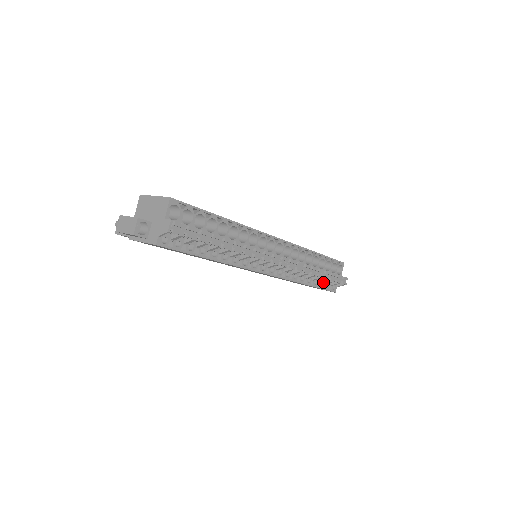
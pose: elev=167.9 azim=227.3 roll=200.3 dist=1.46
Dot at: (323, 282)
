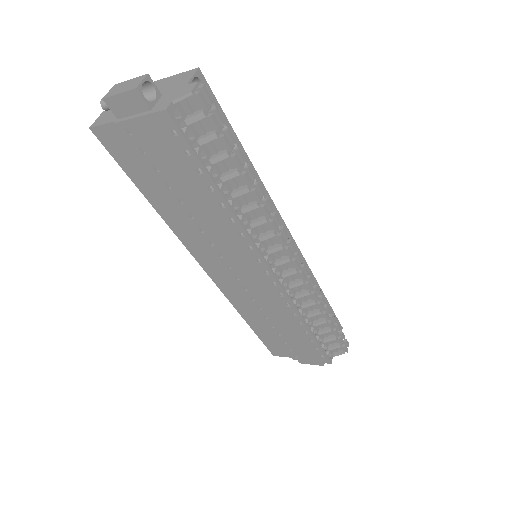
Dot at: (322, 338)
